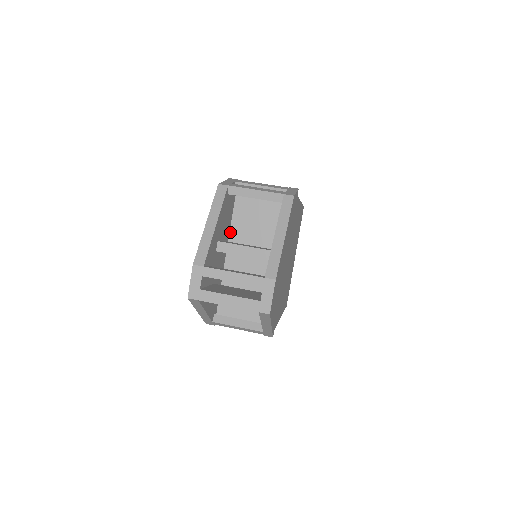
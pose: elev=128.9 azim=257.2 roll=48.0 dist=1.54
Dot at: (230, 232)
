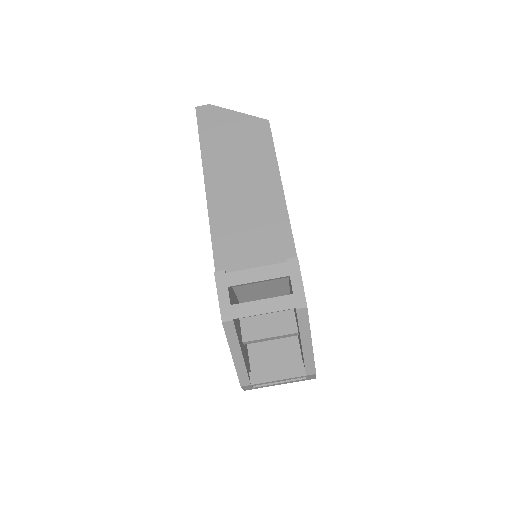
Dot at: (235, 292)
